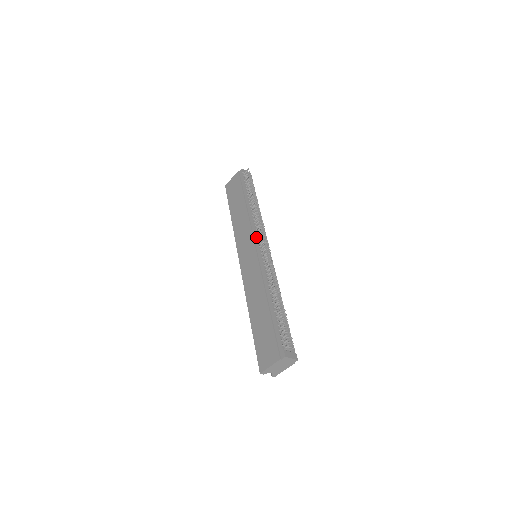
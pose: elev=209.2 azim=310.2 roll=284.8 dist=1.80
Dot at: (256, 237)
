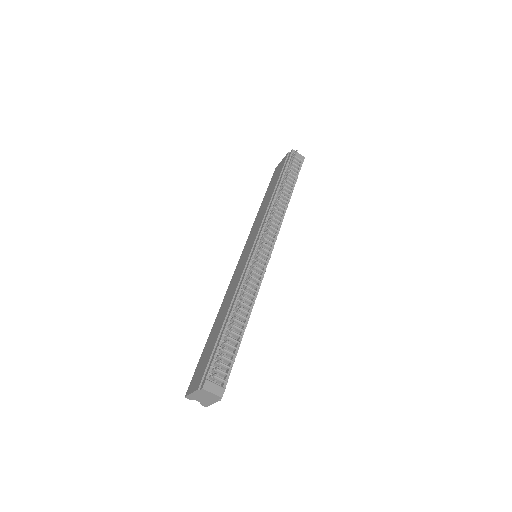
Dot at: (260, 233)
